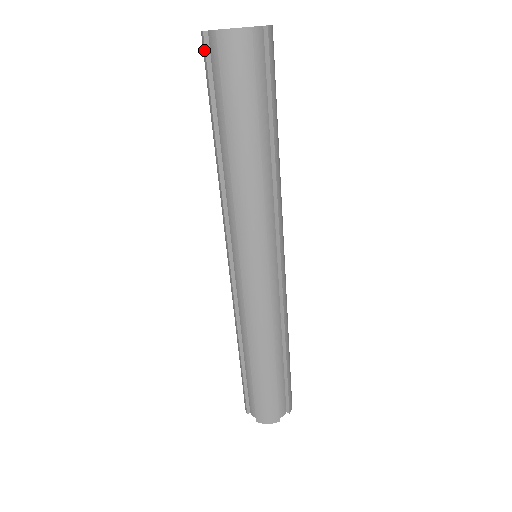
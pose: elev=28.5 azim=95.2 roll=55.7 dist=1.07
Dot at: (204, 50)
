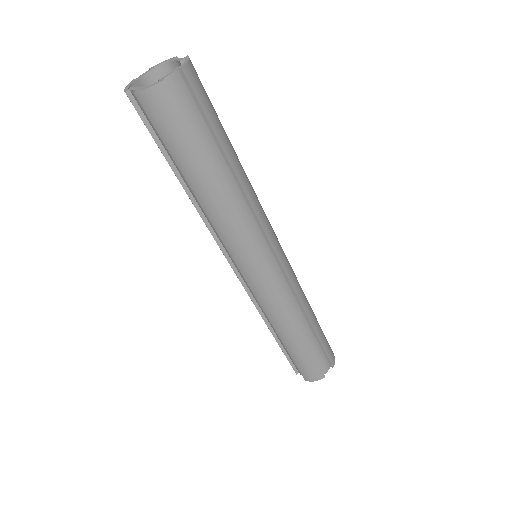
Dot at: (134, 107)
